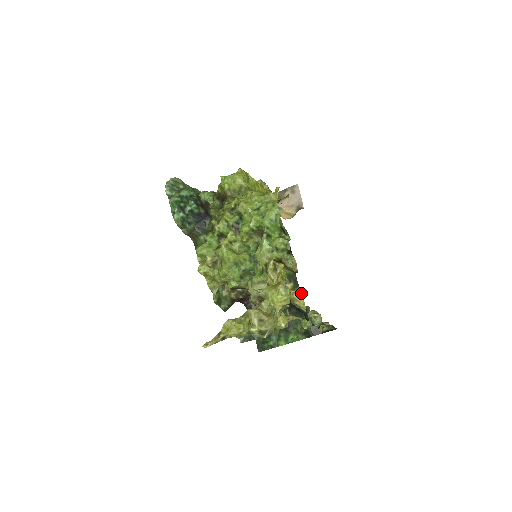
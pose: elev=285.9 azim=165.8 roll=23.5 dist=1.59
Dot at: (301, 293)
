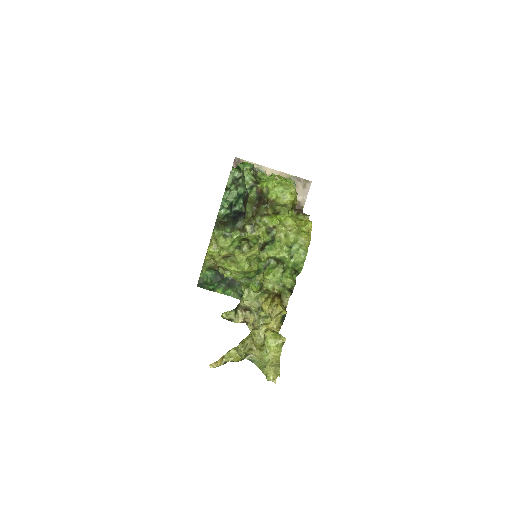
Dot at: occluded
